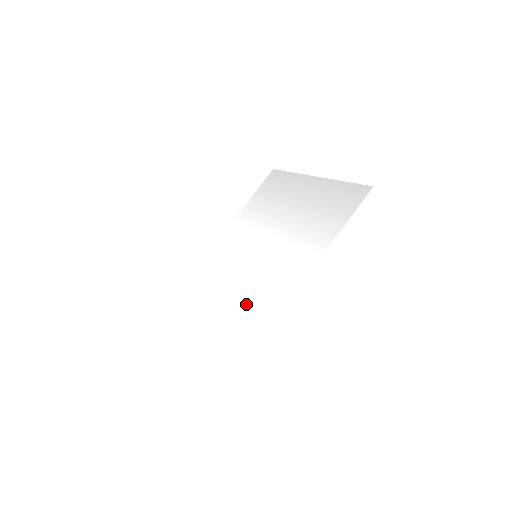
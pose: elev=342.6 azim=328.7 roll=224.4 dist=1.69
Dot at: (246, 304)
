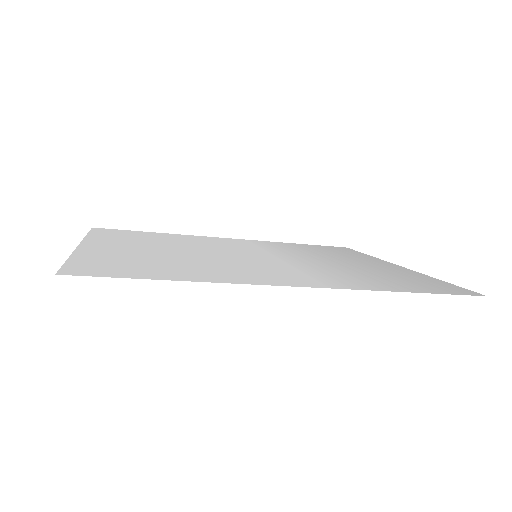
Dot at: (191, 261)
